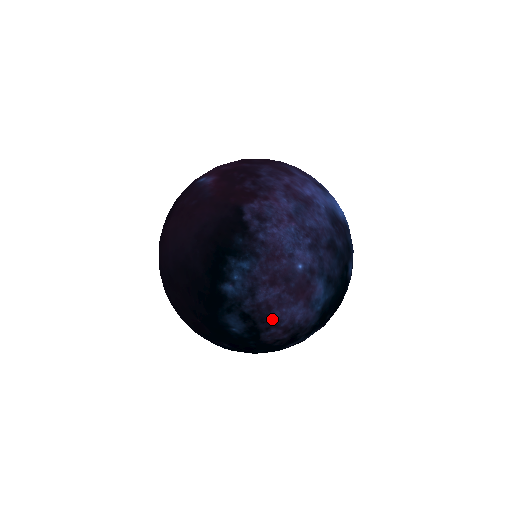
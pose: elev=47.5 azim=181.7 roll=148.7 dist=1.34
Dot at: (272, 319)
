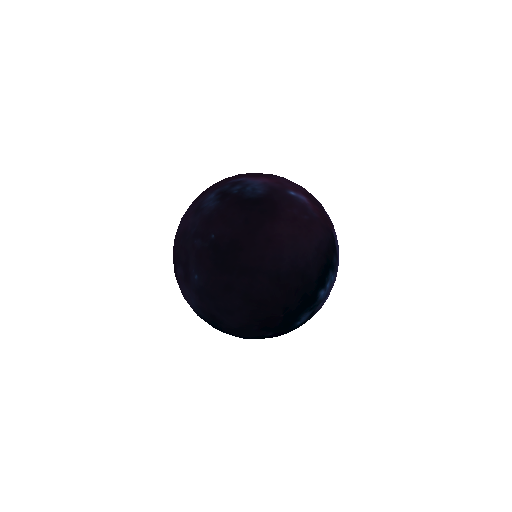
Dot at: occluded
